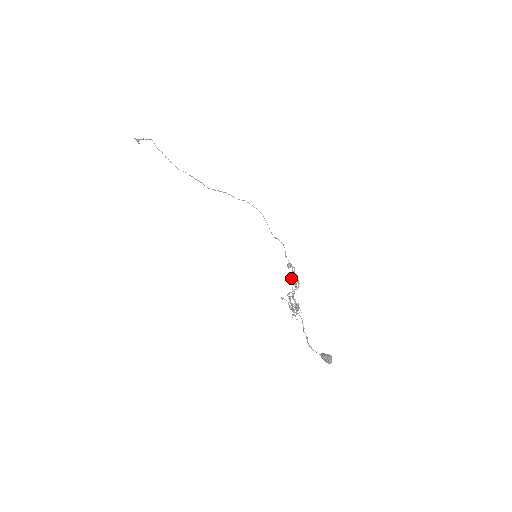
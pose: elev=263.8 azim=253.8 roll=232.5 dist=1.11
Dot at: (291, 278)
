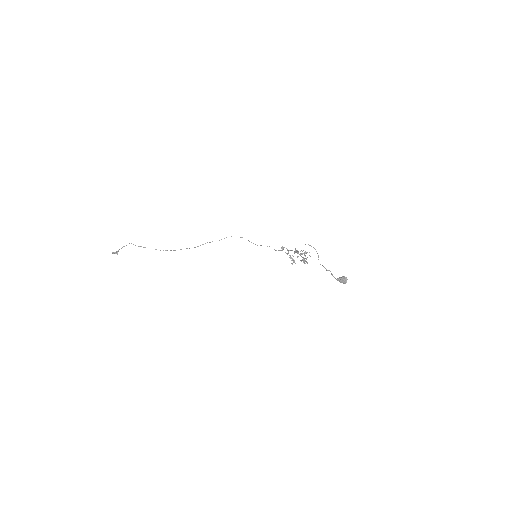
Dot at: occluded
